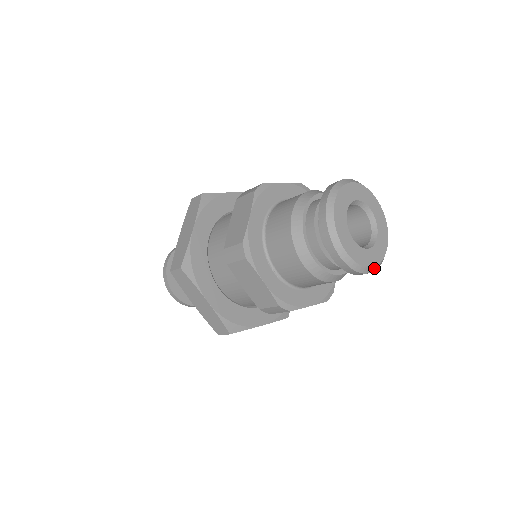
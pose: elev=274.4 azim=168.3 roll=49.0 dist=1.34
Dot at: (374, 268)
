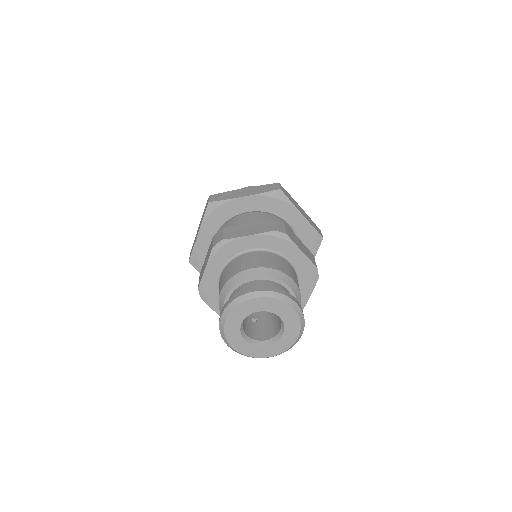
Dot at: (300, 333)
